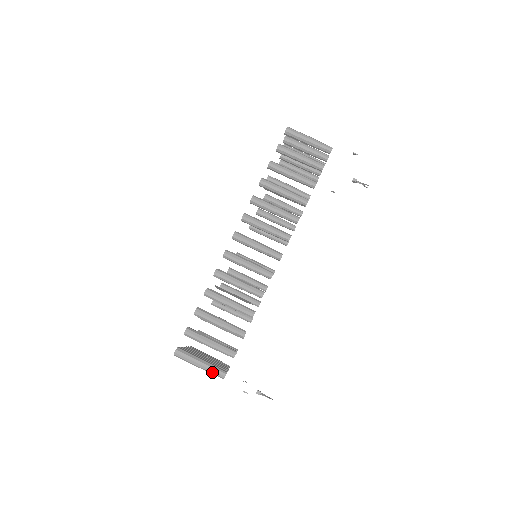
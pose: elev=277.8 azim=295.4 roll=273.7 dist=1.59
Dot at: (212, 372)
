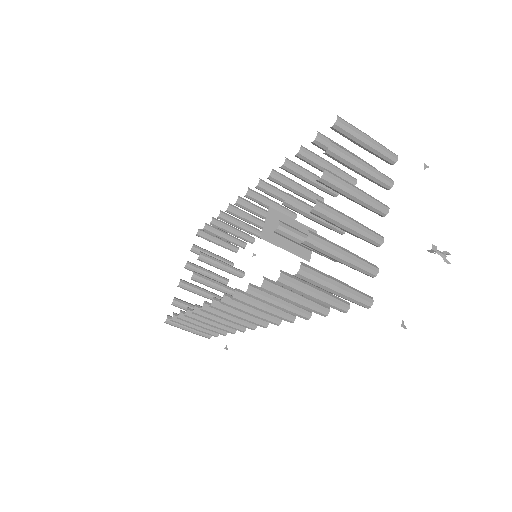
Dot at: (198, 334)
